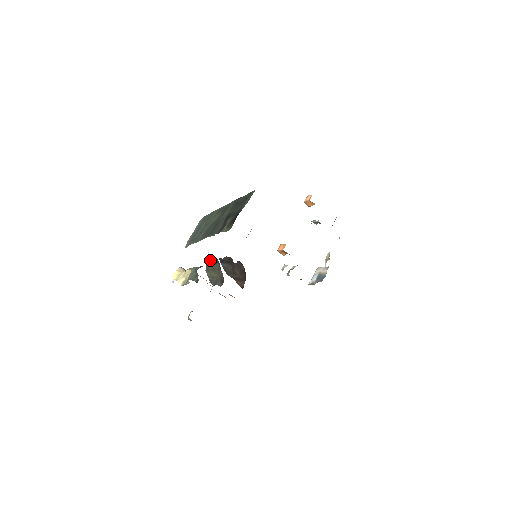
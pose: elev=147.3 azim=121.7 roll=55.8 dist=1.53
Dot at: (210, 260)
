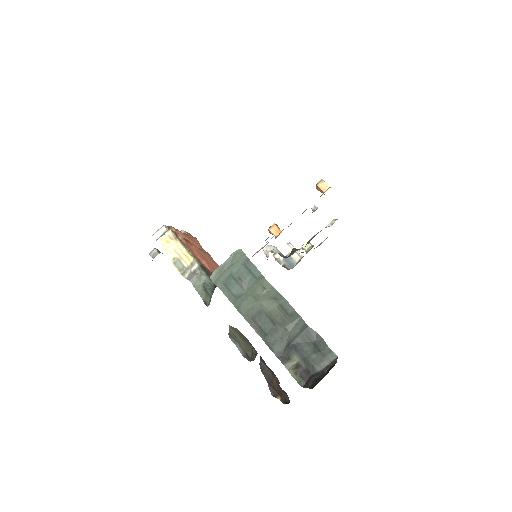
Dot at: (245, 338)
